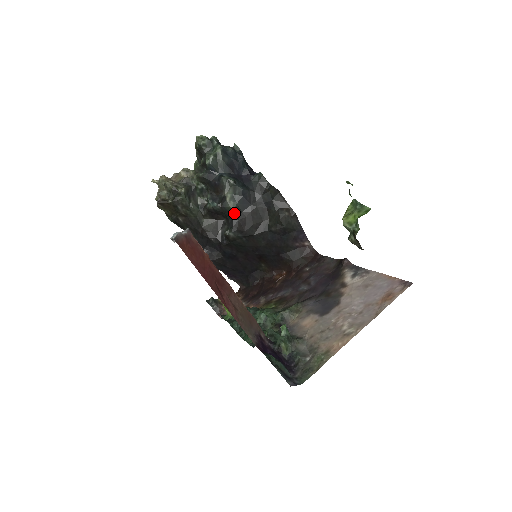
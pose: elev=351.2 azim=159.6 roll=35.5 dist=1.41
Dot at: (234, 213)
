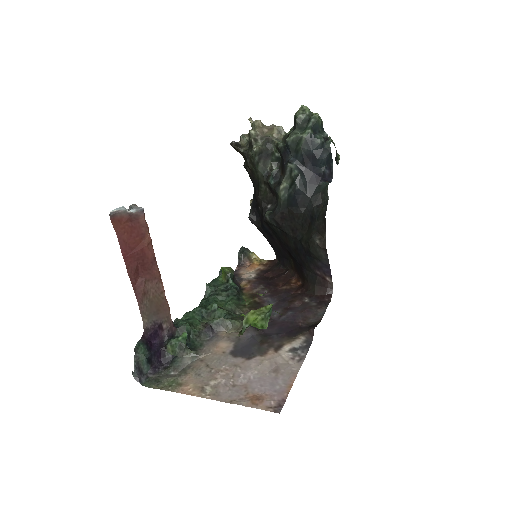
Dot at: (280, 203)
